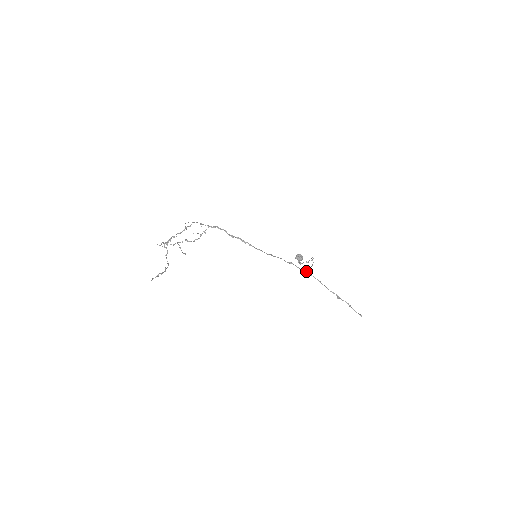
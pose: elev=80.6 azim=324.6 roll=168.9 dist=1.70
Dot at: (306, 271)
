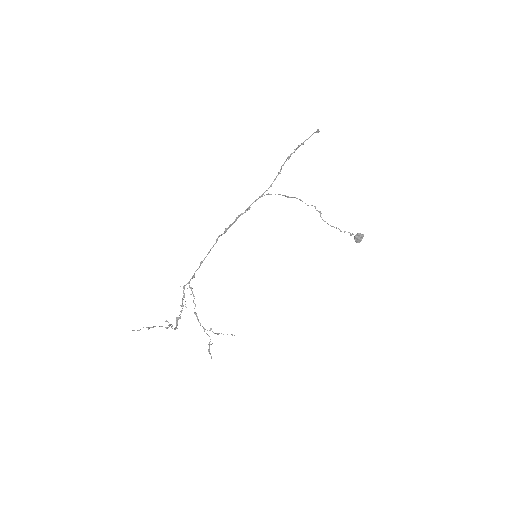
Dot at: occluded
